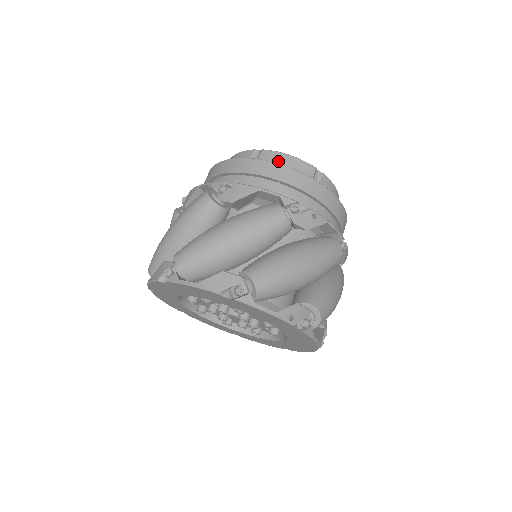
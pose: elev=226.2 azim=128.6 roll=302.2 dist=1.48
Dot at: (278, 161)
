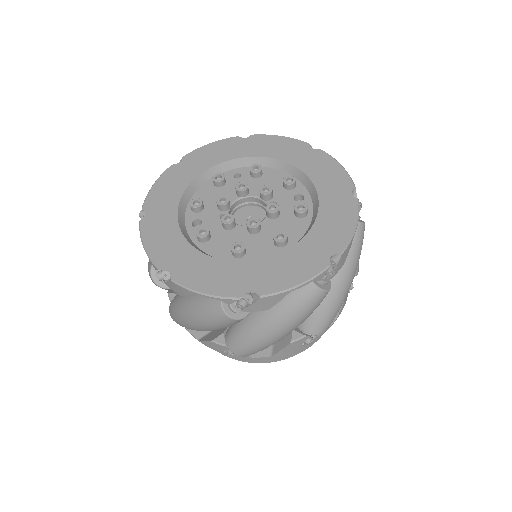
Dot at: occluded
